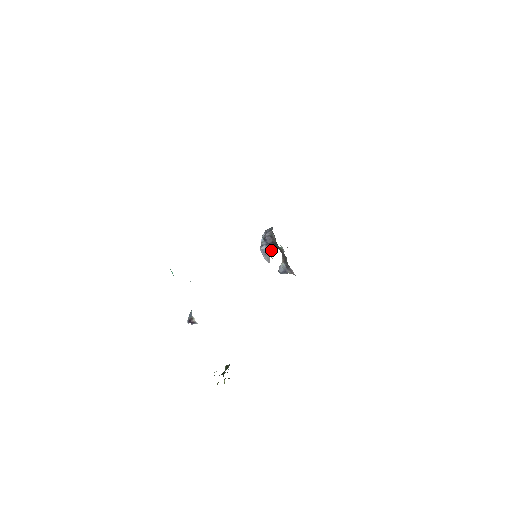
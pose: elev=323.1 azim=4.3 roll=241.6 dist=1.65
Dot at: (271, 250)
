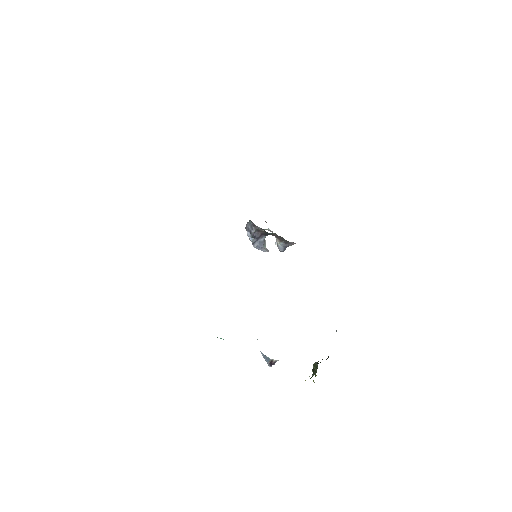
Dot at: (264, 241)
